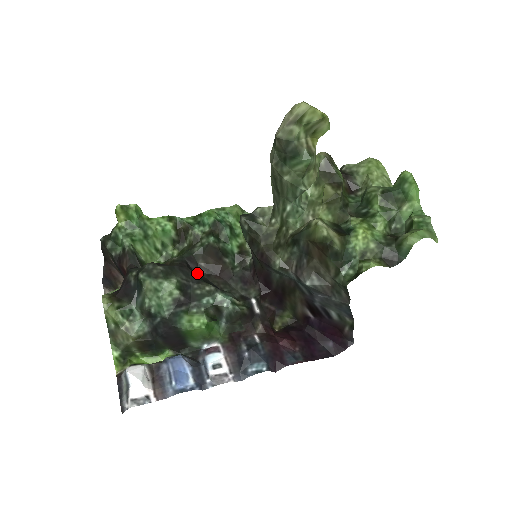
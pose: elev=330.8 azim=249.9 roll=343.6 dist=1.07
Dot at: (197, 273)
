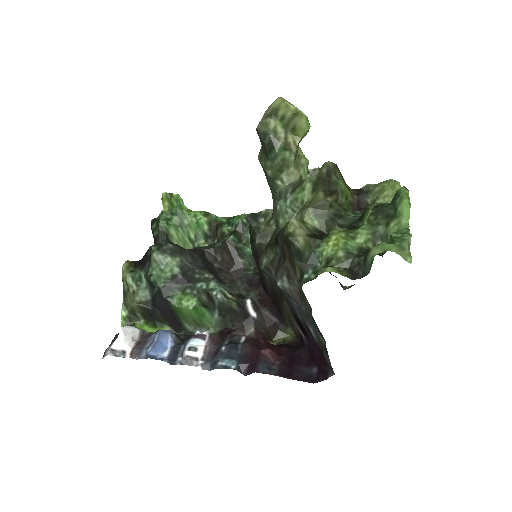
Dot at: (210, 264)
